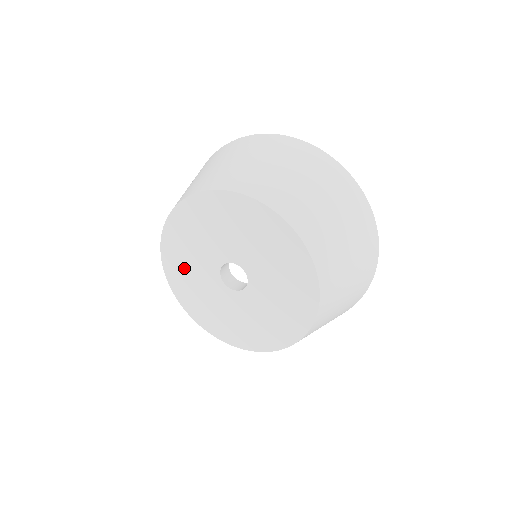
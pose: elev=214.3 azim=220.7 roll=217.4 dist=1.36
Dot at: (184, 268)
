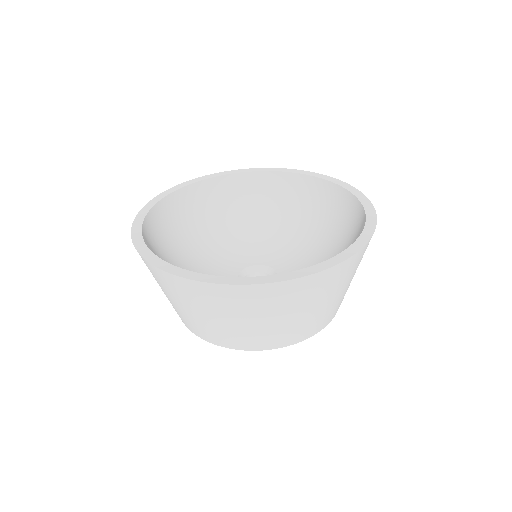
Dot at: occluded
